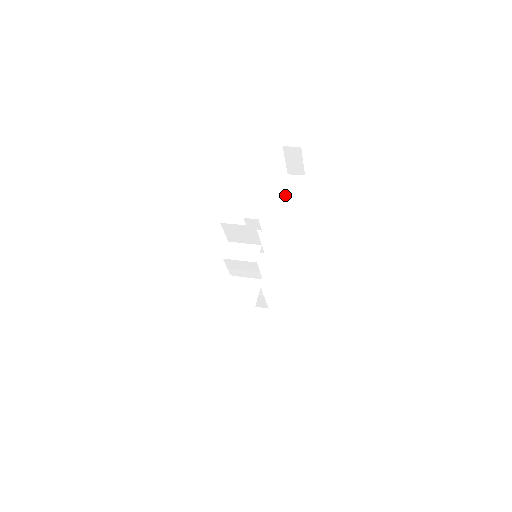
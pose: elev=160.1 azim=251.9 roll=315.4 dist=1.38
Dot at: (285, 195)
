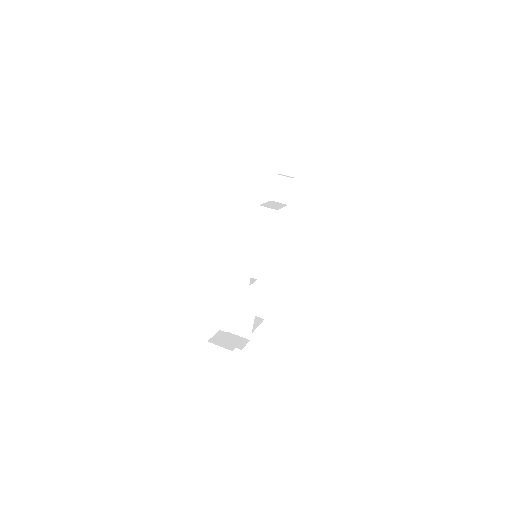
Dot at: (288, 140)
